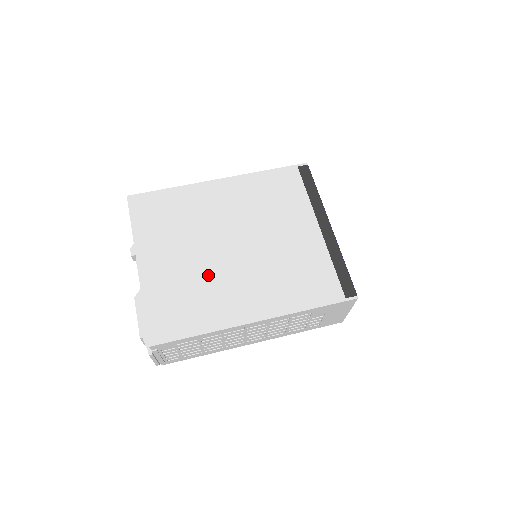
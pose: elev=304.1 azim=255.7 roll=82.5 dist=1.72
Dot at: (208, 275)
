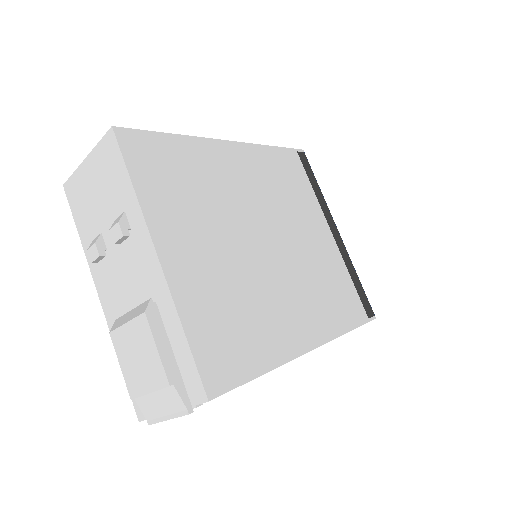
Dot at: (251, 282)
